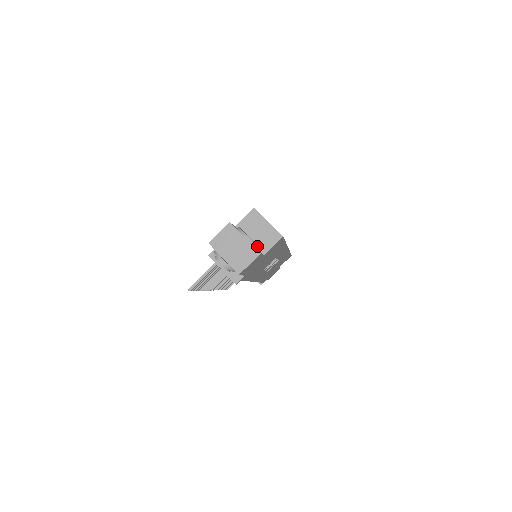
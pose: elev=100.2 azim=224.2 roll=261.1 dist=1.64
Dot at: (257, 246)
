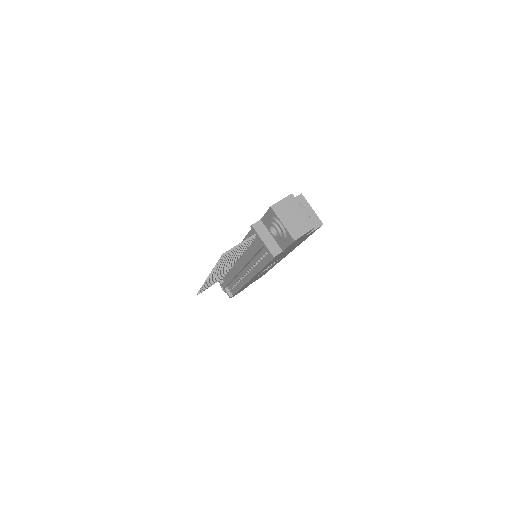
Dot at: occluded
